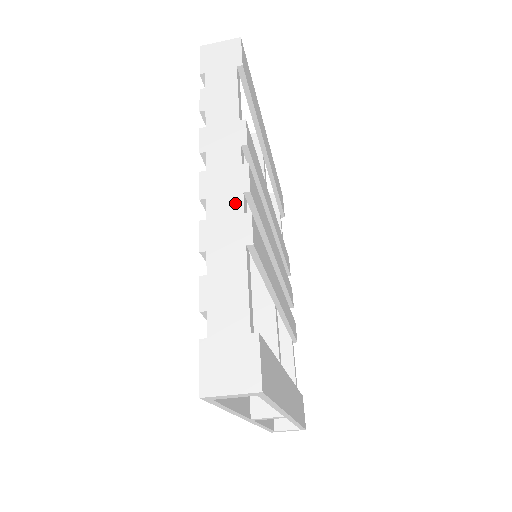
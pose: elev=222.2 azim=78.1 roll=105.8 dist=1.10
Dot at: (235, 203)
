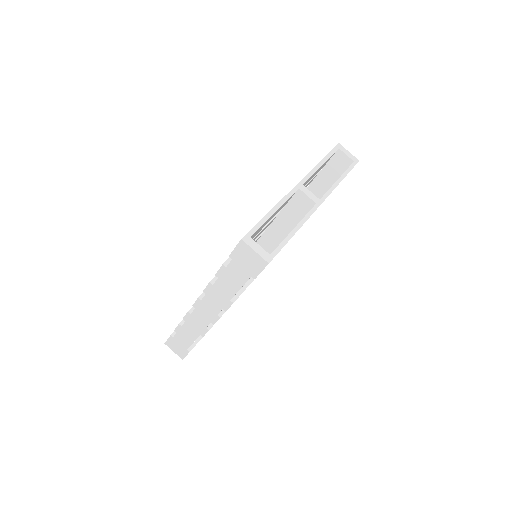
Dot at: occluded
